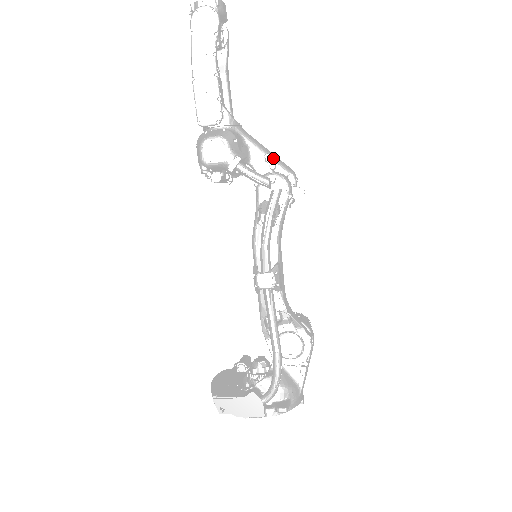
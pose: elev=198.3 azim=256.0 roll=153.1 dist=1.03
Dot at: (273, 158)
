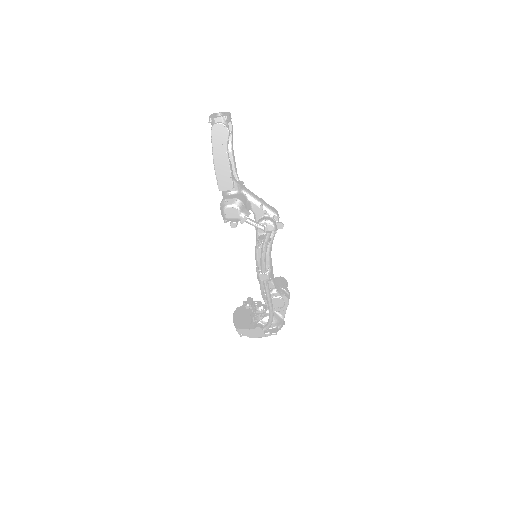
Dot at: (265, 206)
